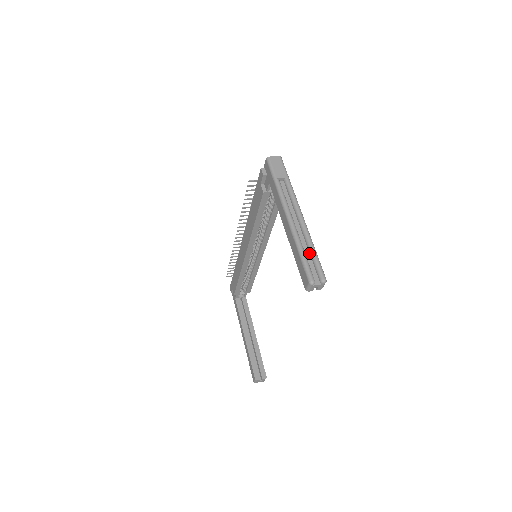
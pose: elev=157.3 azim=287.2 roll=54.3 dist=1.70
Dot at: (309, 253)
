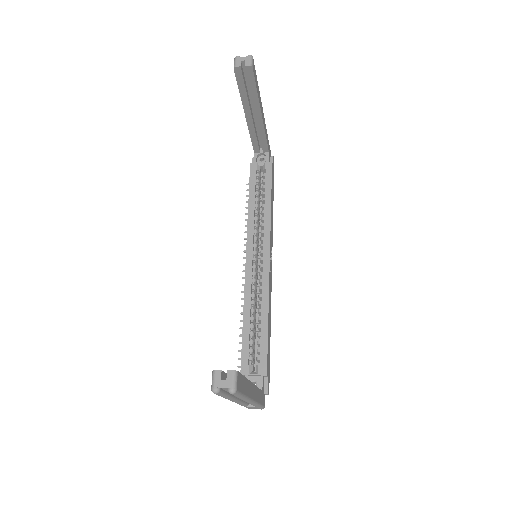
Dot at: occluded
